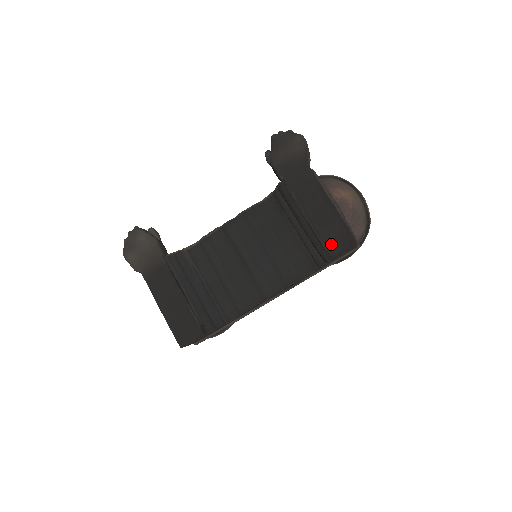
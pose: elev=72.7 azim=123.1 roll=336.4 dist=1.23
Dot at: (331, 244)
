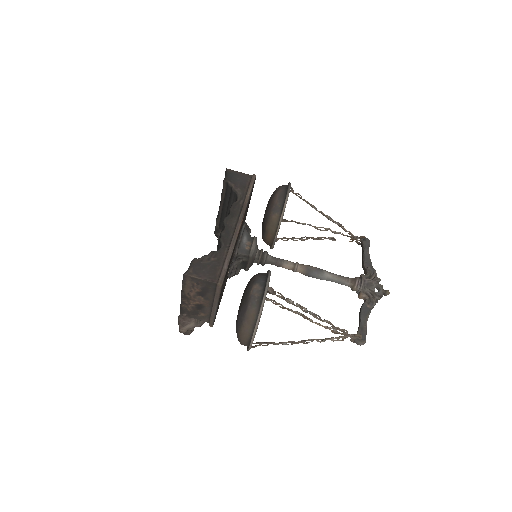
Dot at: occluded
